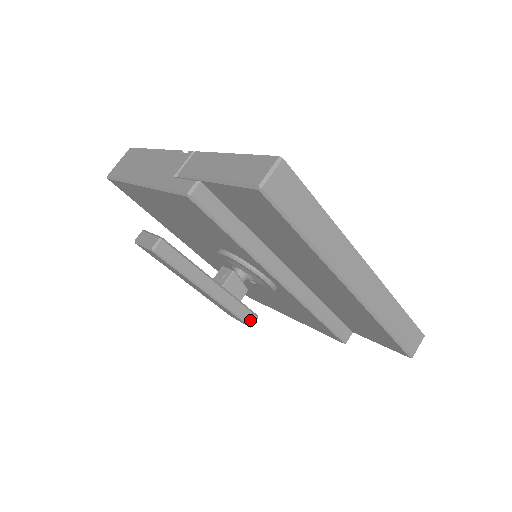
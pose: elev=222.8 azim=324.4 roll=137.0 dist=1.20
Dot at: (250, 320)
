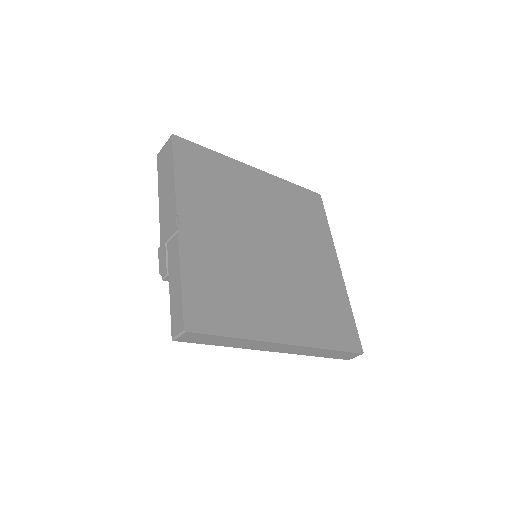
Dot at: occluded
